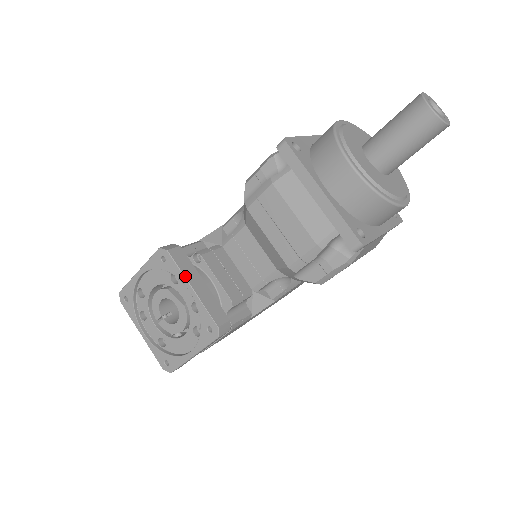
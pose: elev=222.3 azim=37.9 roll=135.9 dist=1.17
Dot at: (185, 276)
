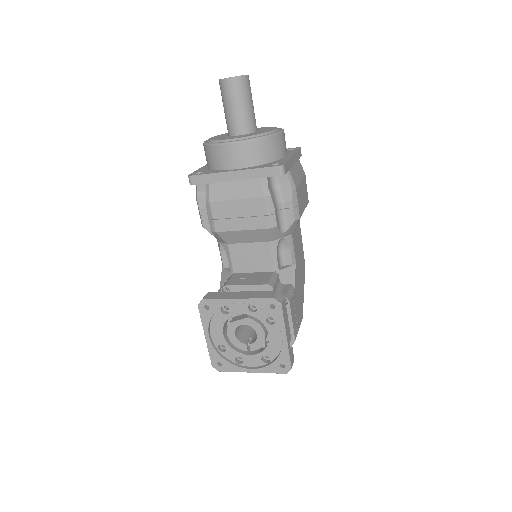
Dot at: (226, 299)
